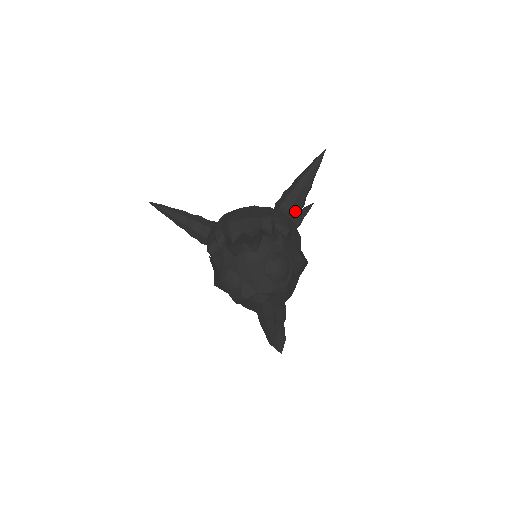
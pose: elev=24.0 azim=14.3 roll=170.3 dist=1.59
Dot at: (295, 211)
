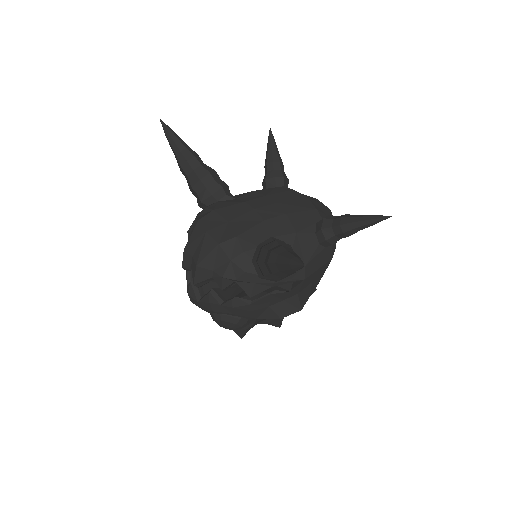
Dot at: (270, 278)
